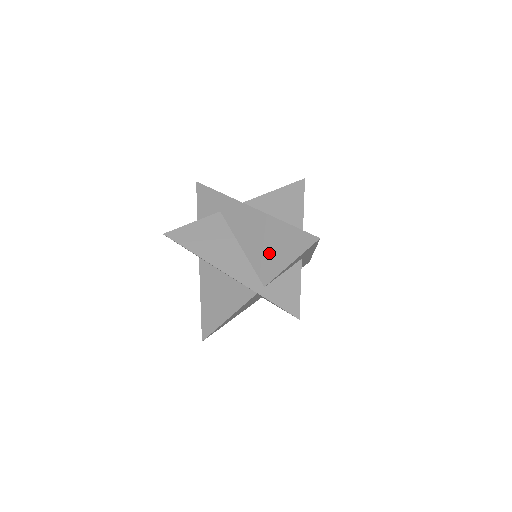
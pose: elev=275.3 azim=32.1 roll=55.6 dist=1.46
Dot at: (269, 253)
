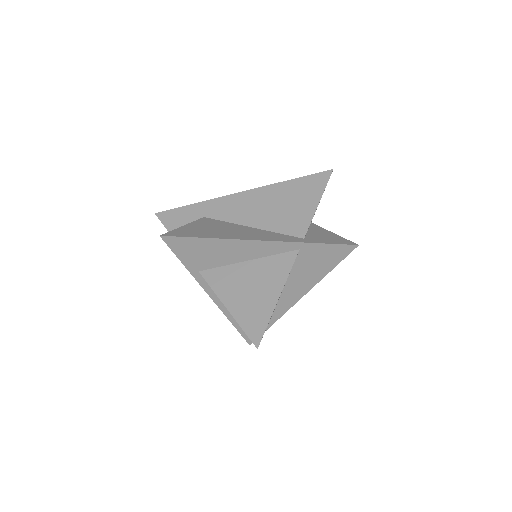
Dot at: (289, 210)
